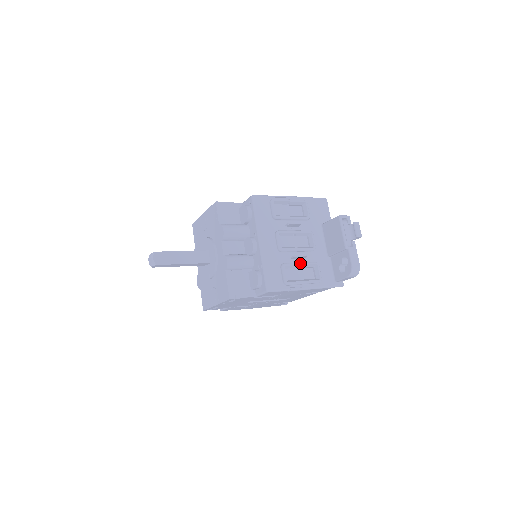
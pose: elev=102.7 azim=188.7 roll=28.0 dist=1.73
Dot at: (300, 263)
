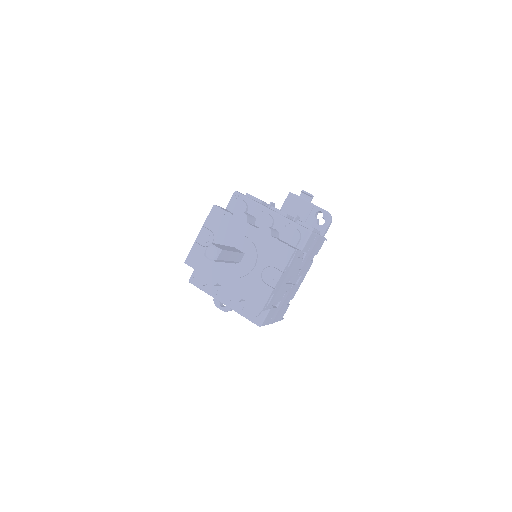
Dot at: occluded
